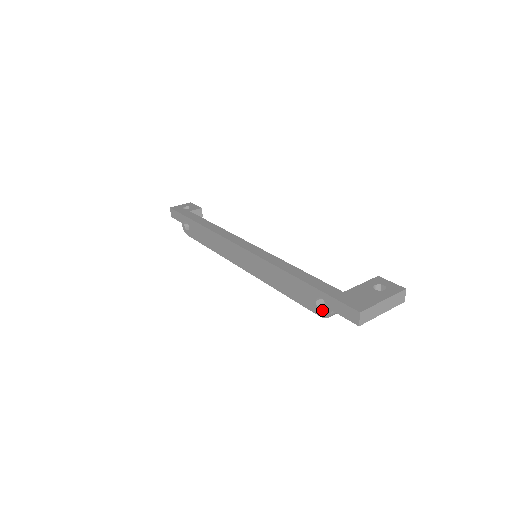
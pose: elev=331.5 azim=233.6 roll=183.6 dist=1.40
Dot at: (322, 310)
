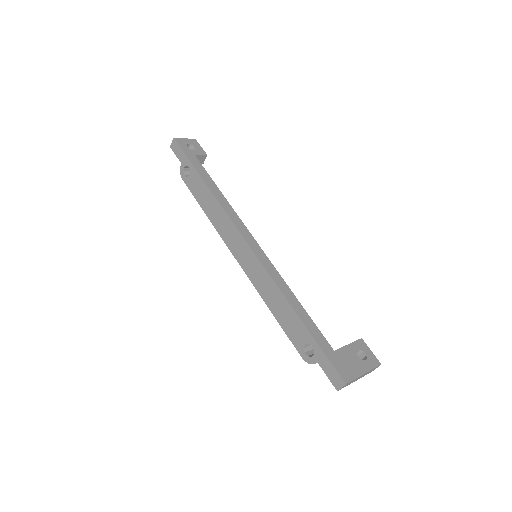
Dot at: (307, 354)
